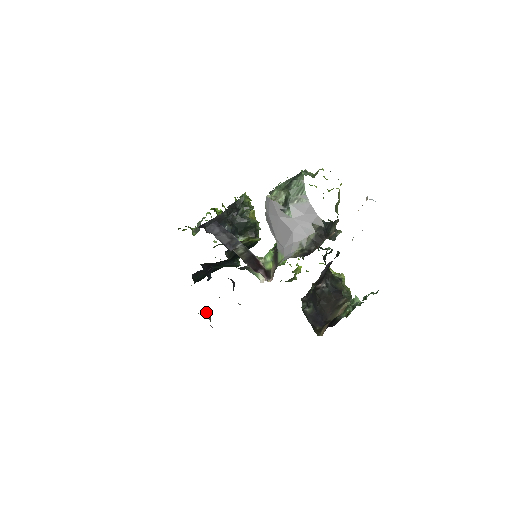
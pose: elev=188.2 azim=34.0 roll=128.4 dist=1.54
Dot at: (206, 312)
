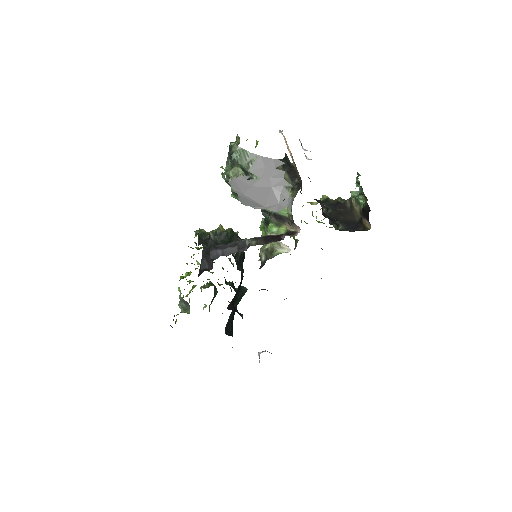
Dot at: occluded
